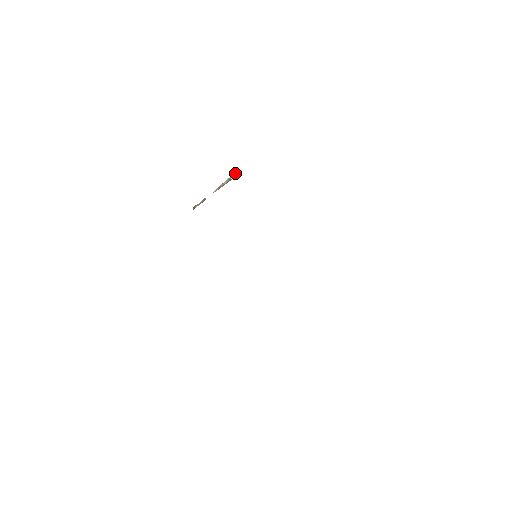
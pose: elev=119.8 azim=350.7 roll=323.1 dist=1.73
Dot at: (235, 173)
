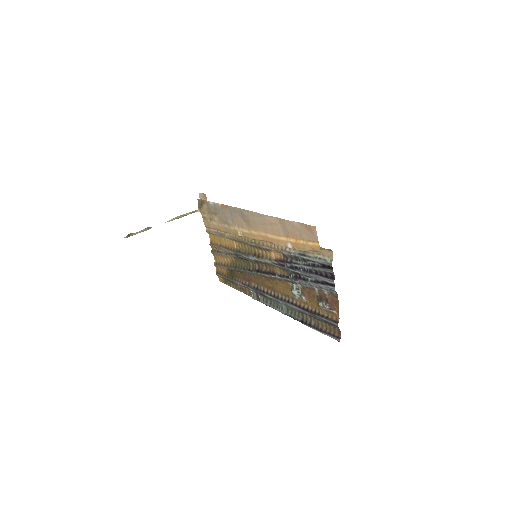
Dot at: occluded
